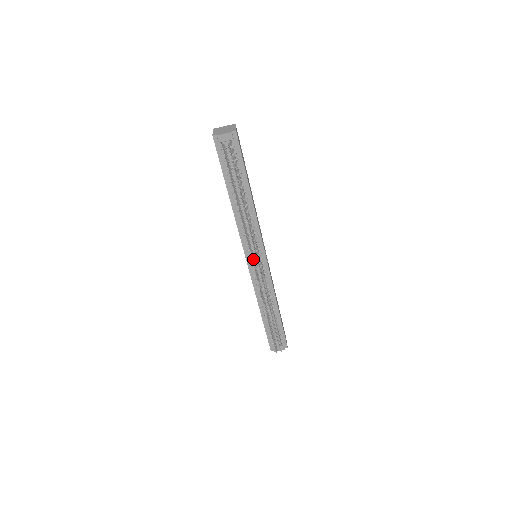
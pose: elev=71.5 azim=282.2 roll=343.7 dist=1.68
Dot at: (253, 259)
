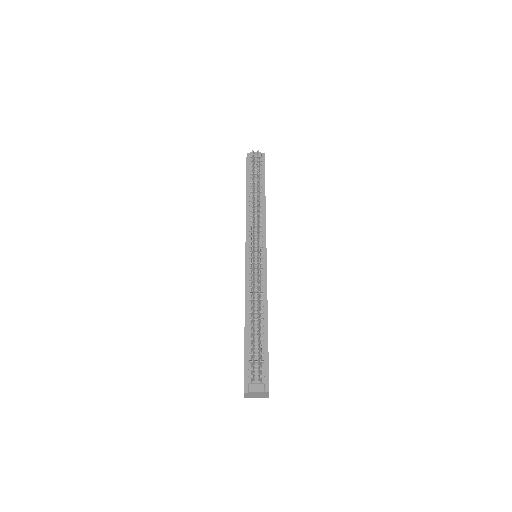
Dot at: occluded
